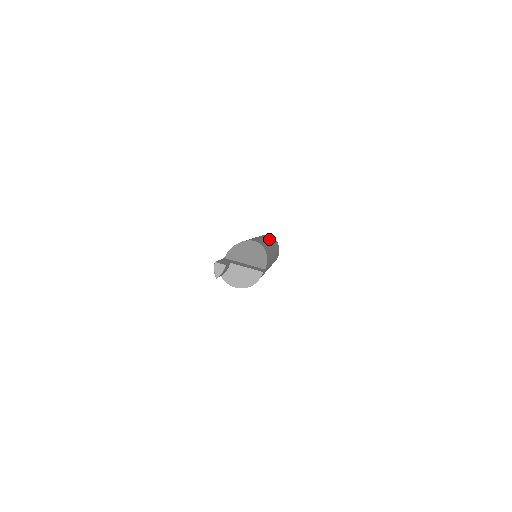
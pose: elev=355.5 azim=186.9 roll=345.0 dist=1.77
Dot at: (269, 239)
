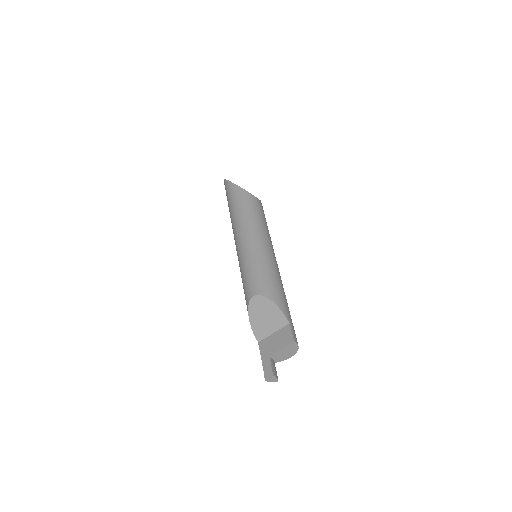
Dot at: (243, 222)
